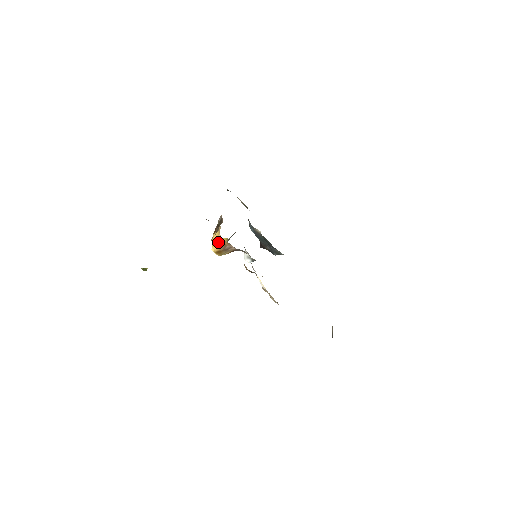
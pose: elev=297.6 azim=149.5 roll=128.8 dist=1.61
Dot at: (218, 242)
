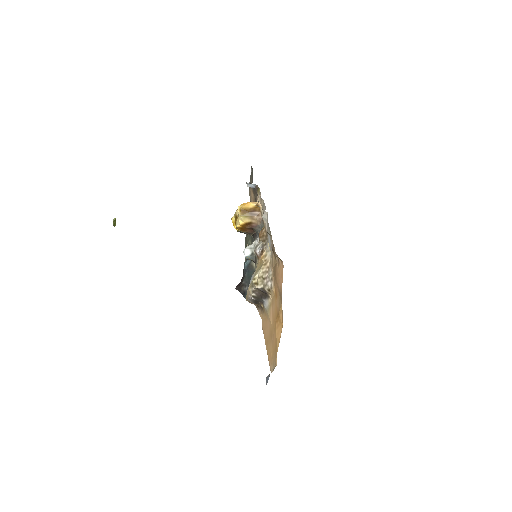
Dot at: (250, 205)
